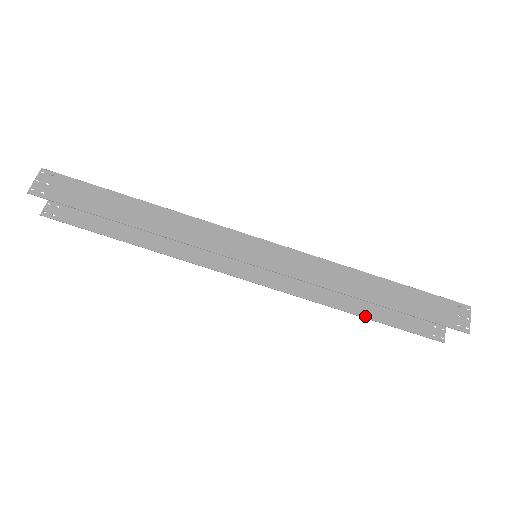
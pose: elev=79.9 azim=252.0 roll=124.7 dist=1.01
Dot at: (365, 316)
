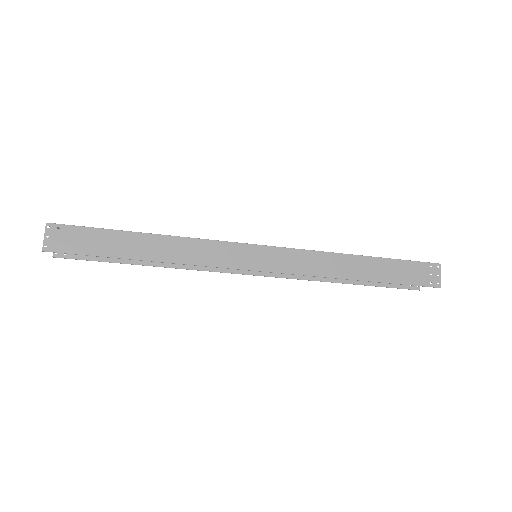
Dot at: (353, 283)
